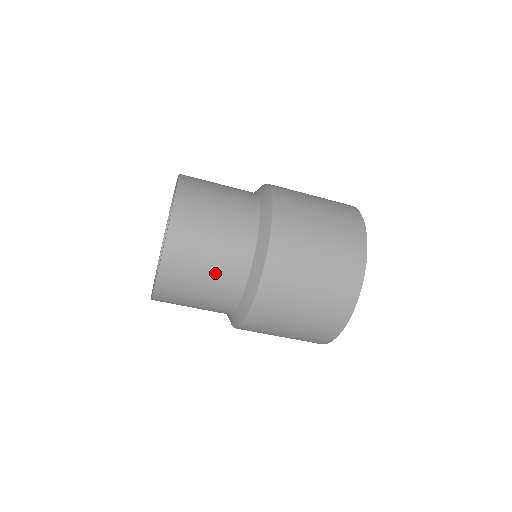
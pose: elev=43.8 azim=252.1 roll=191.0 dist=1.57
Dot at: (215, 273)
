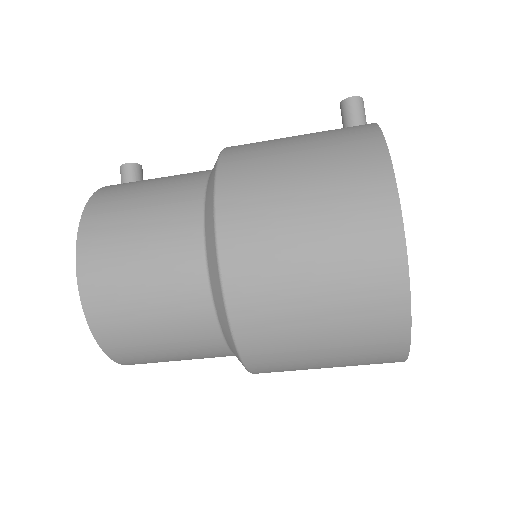
Dot at: (191, 358)
